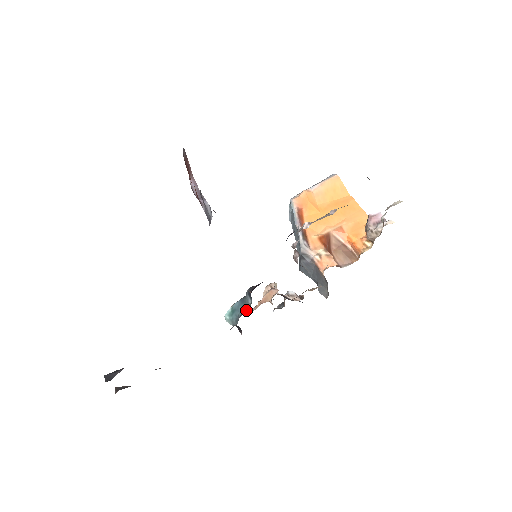
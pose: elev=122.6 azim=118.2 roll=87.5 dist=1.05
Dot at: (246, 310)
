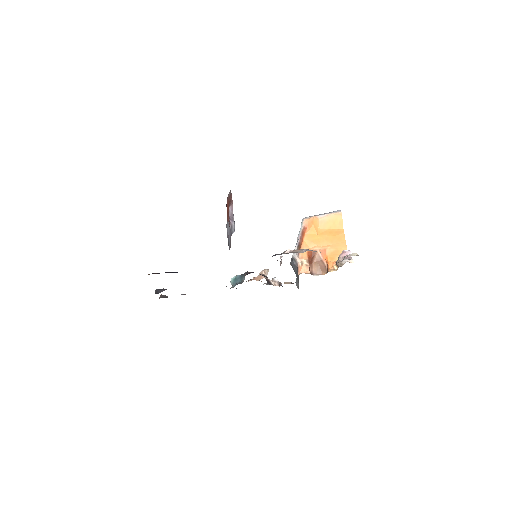
Dot at: (241, 282)
